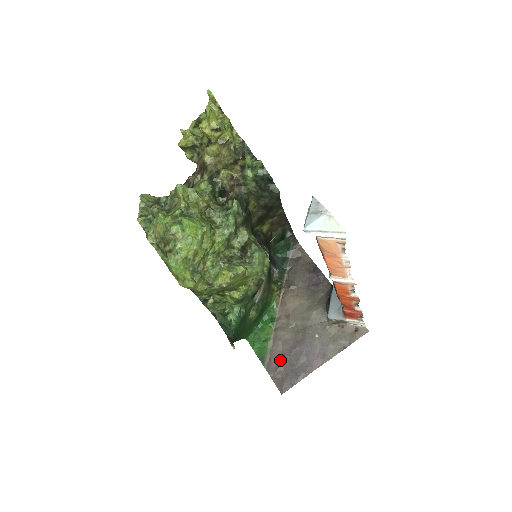
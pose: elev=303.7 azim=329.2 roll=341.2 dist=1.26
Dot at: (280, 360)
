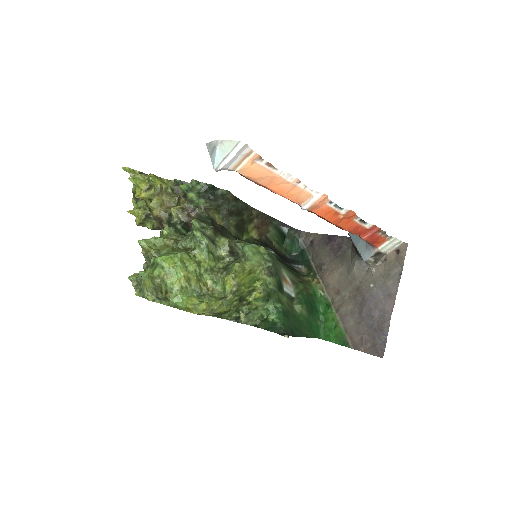
Dot at: (359, 331)
